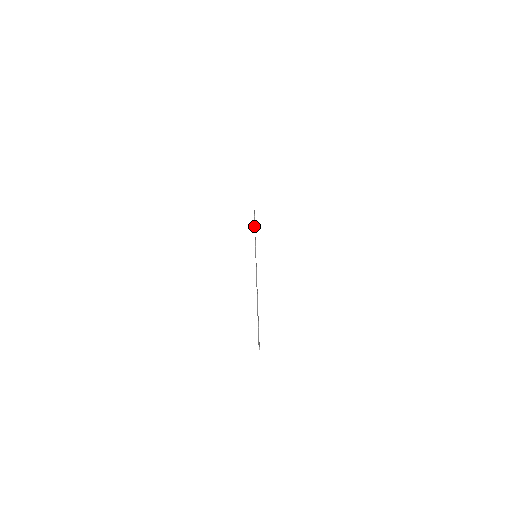
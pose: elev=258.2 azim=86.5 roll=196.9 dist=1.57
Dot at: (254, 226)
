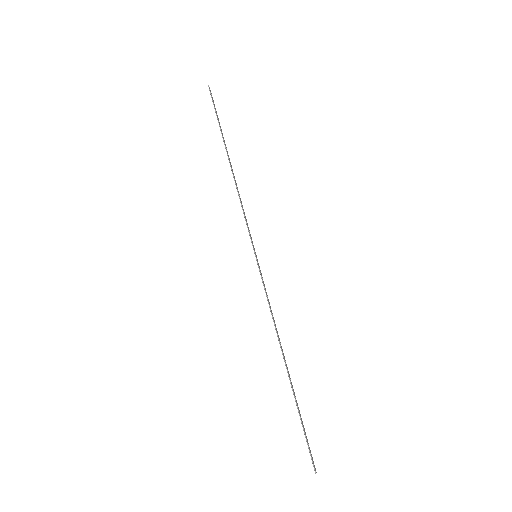
Dot at: occluded
